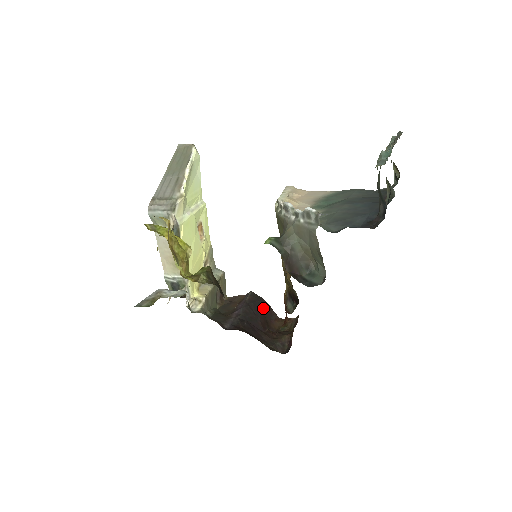
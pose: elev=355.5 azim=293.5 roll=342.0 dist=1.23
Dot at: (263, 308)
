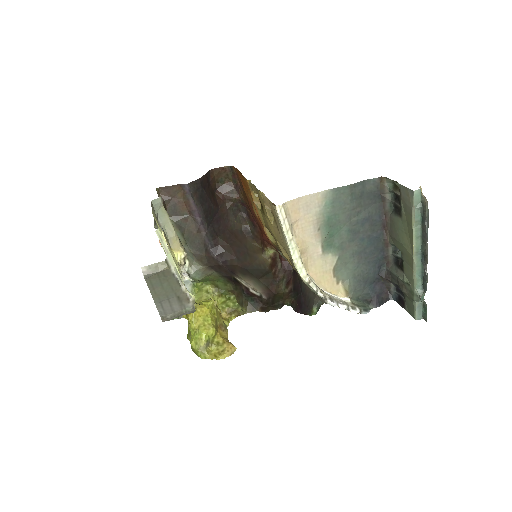
Dot at: (205, 188)
